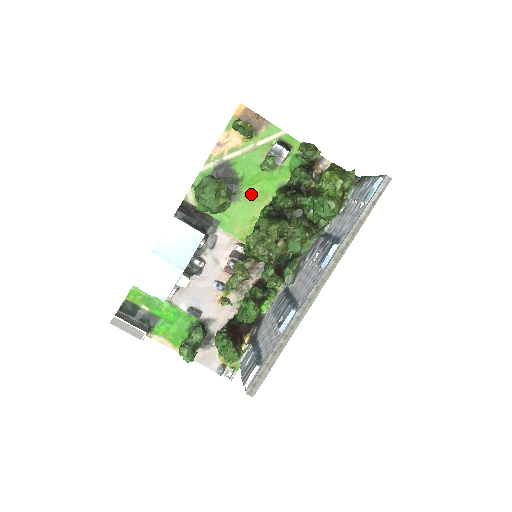
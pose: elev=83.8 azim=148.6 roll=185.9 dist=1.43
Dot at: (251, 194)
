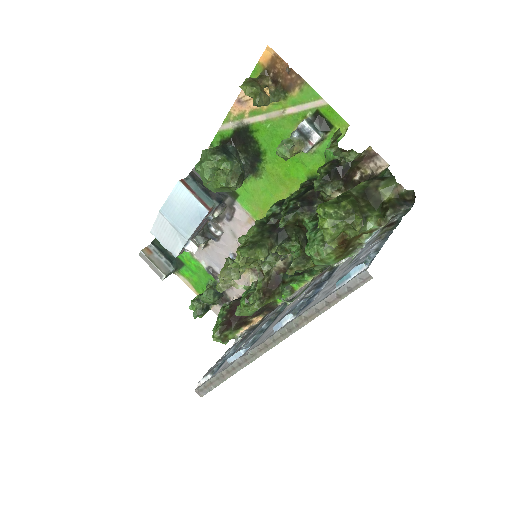
Dot at: (275, 174)
